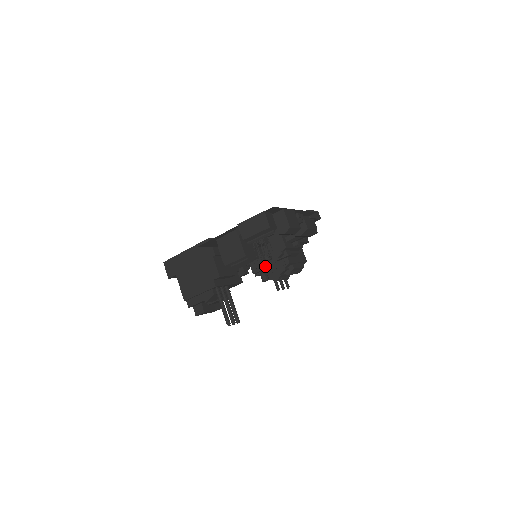
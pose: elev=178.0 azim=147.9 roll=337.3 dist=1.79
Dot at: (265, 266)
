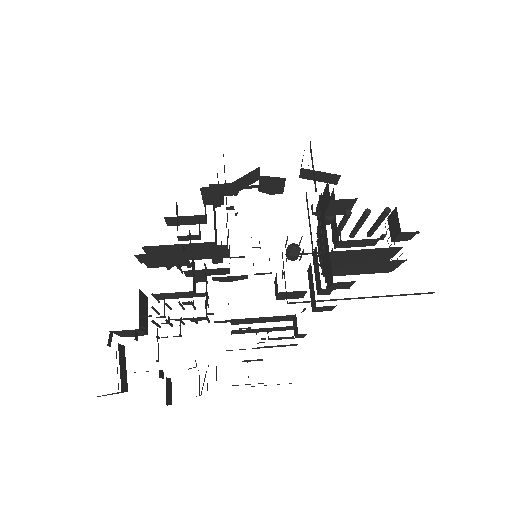
Dot at: (319, 228)
